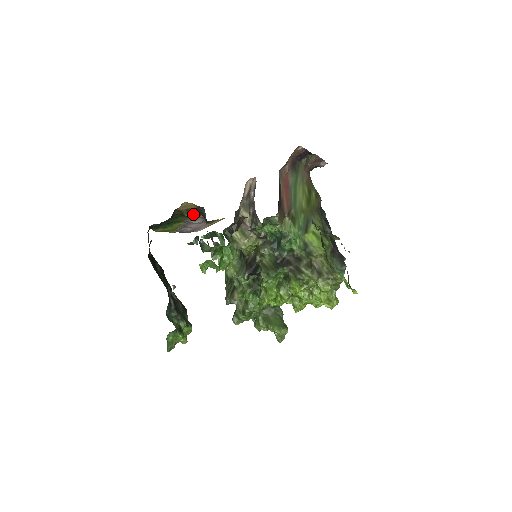
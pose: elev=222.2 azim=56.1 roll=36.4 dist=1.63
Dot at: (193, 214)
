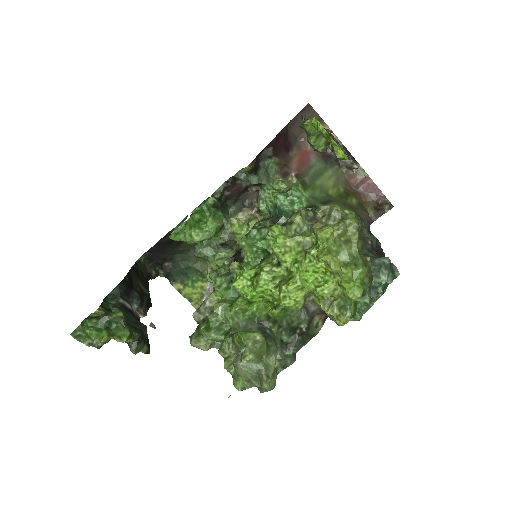
Dot at: occluded
